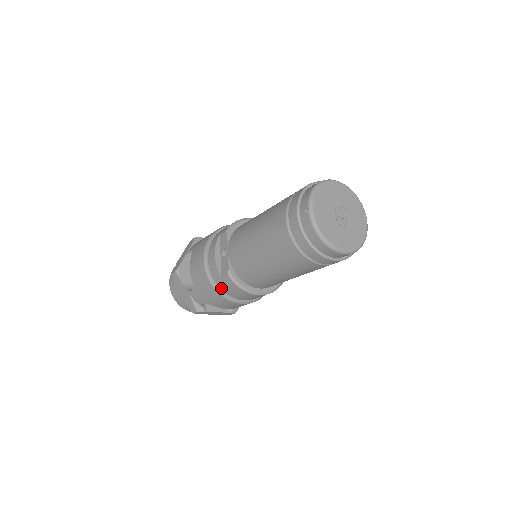
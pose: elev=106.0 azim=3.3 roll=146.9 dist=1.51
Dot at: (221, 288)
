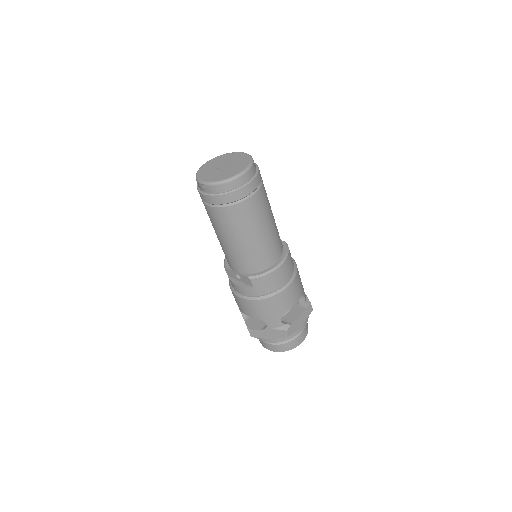
Dot at: (265, 294)
